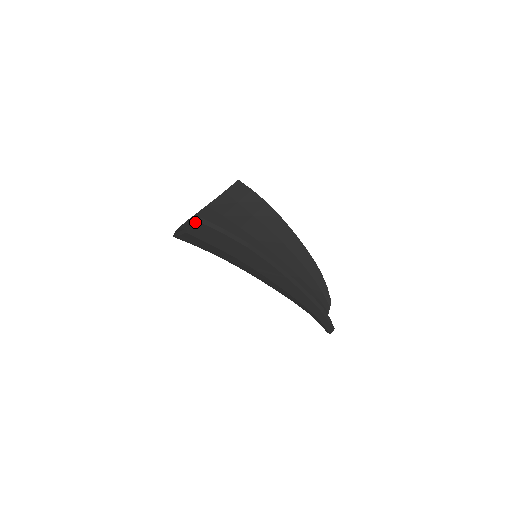
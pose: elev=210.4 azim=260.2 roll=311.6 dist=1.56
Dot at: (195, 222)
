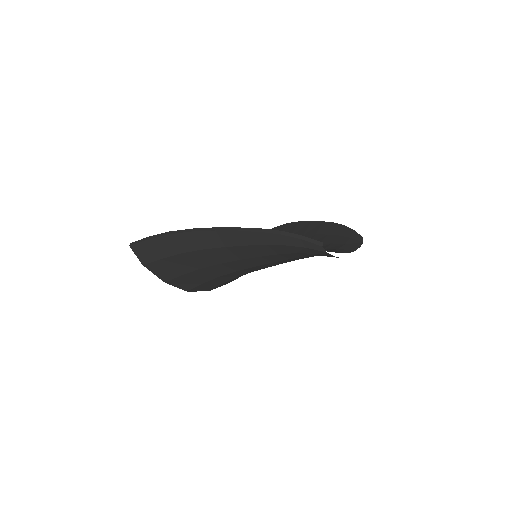
Dot at: (135, 251)
